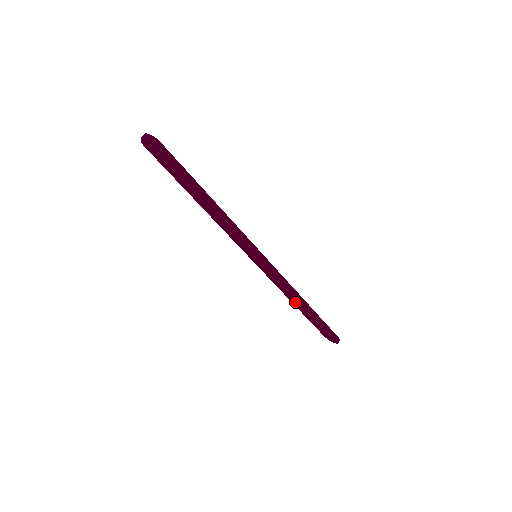
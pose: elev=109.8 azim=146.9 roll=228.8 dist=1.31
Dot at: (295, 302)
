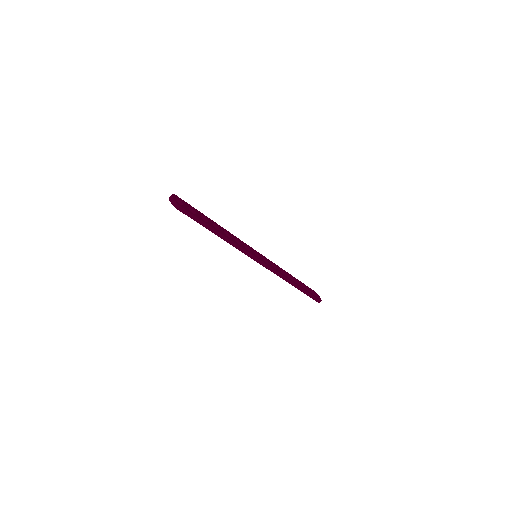
Dot at: (288, 277)
